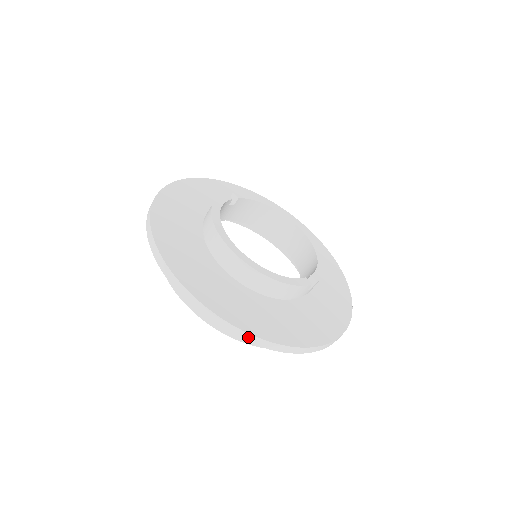
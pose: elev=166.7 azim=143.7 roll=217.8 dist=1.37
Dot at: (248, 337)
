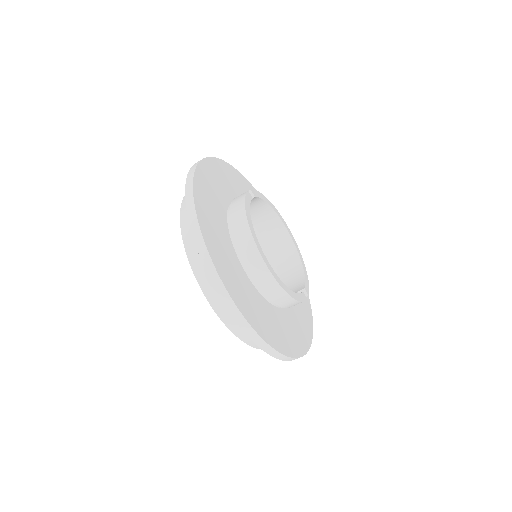
Dot at: (271, 351)
